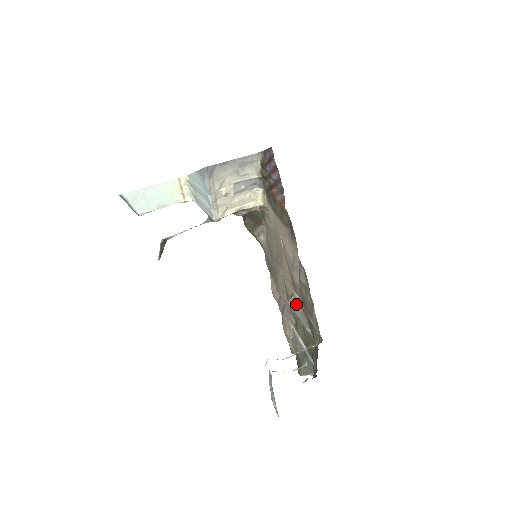
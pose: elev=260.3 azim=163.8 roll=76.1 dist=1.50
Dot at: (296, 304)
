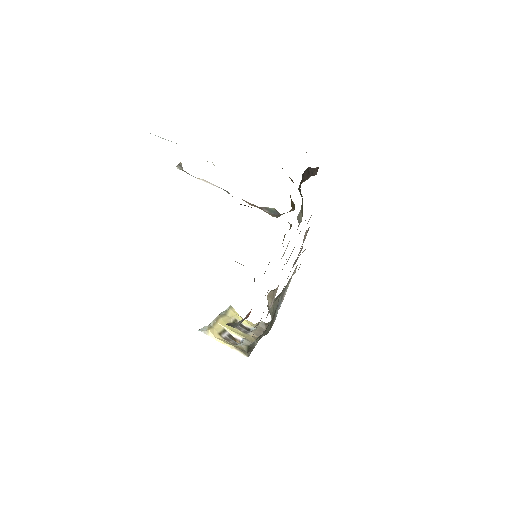
Dot at: (269, 306)
